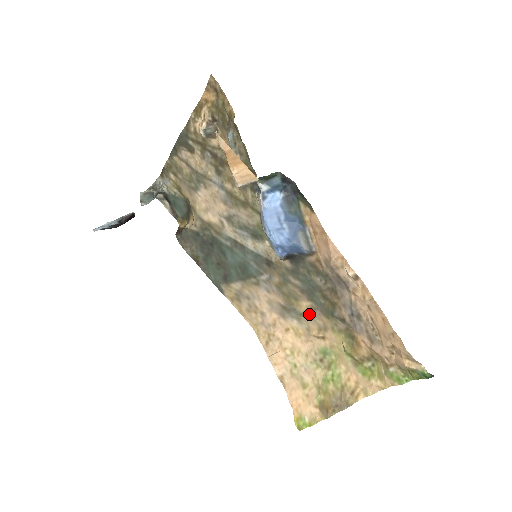
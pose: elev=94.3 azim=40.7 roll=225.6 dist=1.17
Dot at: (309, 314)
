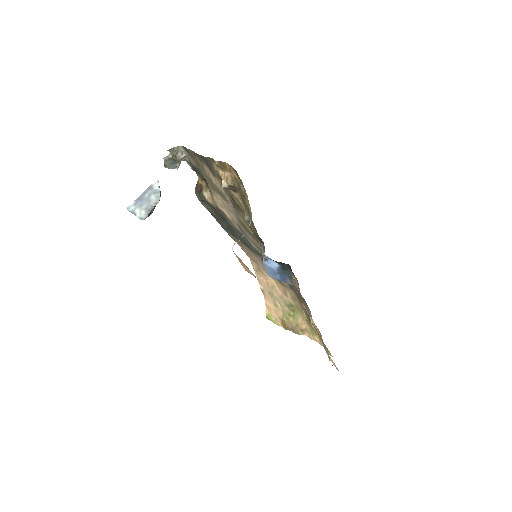
Dot at: (287, 287)
